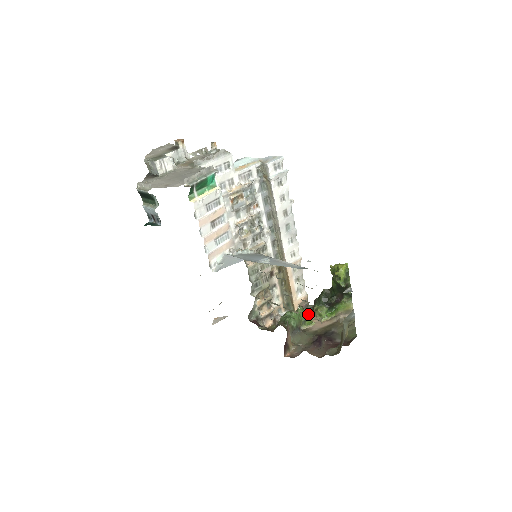
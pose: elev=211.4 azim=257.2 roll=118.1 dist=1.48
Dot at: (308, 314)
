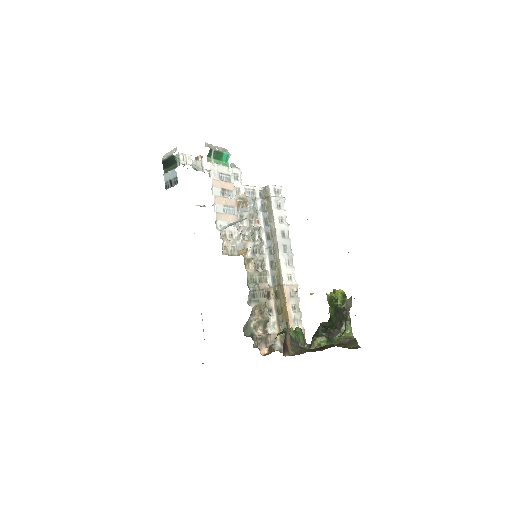
Dot at: occluded
